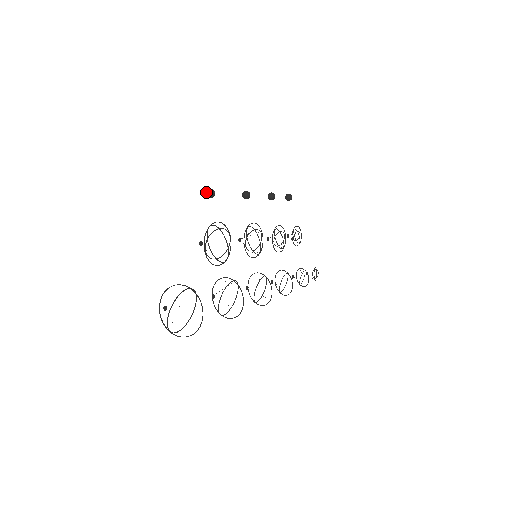
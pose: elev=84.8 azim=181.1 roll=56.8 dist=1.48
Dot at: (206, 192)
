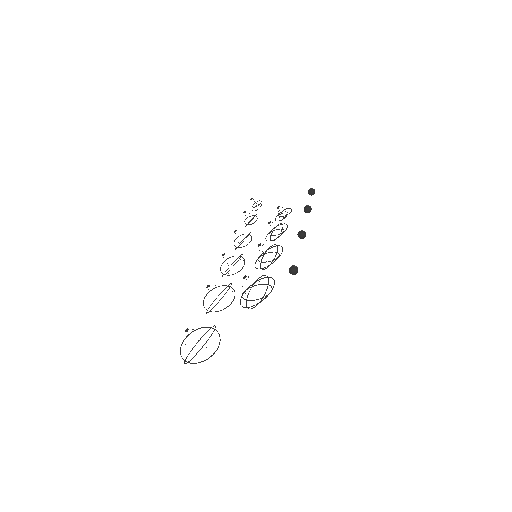
Dot at: (293, 271)
